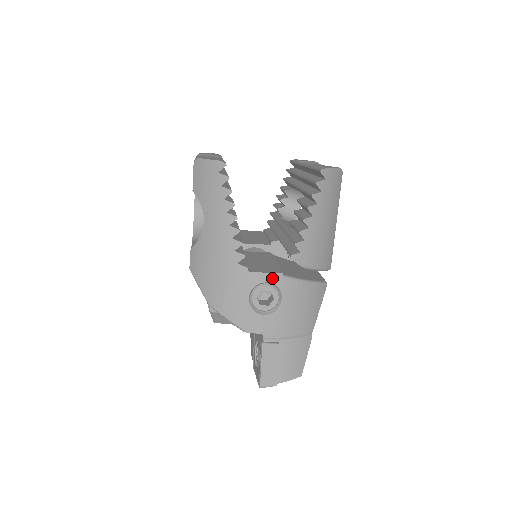
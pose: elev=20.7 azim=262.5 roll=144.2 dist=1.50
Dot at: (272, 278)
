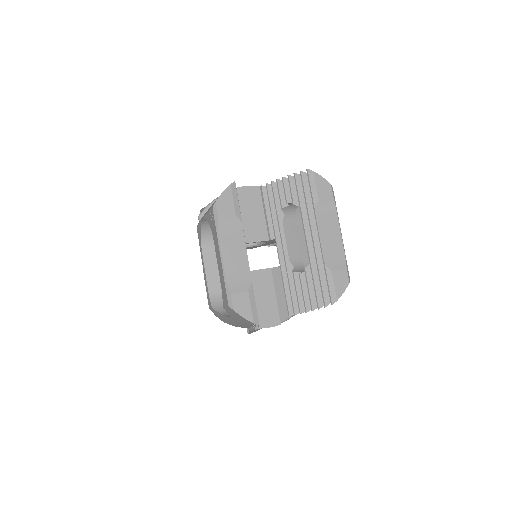
Dot at: occluded
